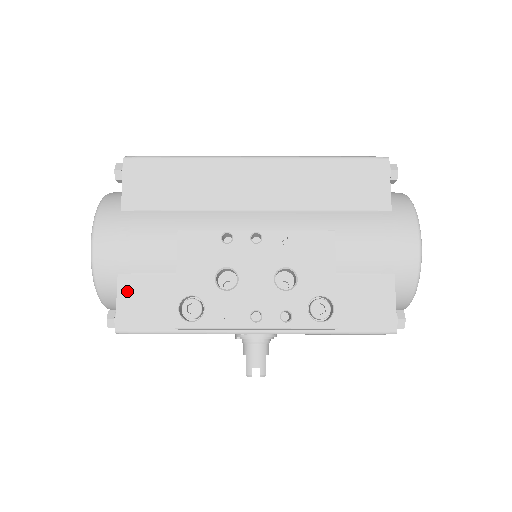
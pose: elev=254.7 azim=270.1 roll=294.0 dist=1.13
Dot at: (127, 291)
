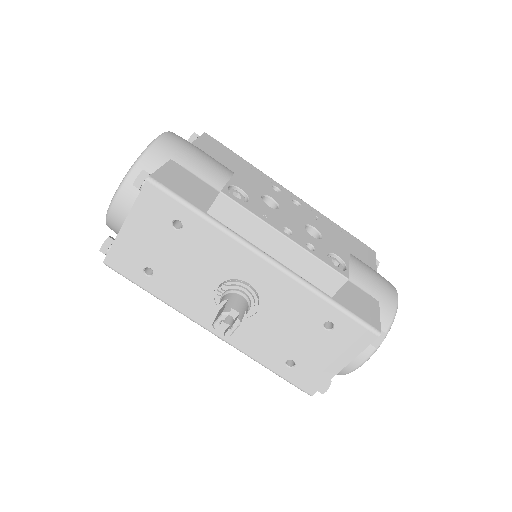
Dot at: (173, 169)
